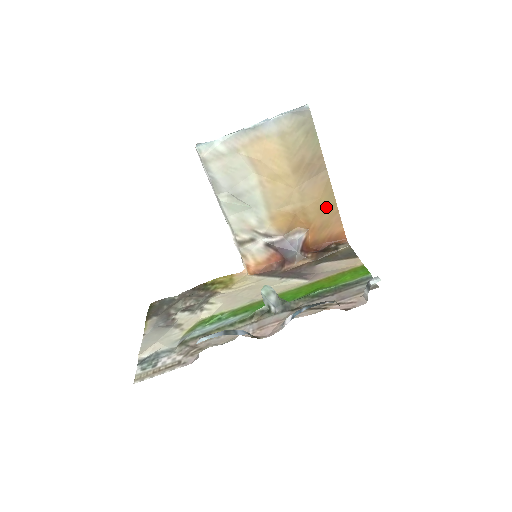
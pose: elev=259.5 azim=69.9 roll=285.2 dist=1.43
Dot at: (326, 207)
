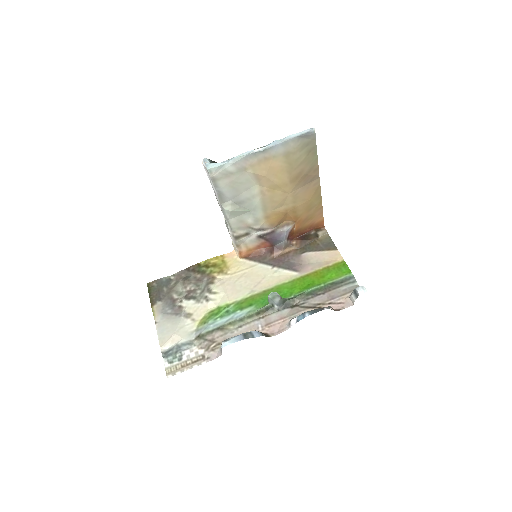
Dot at: (313, 205)
